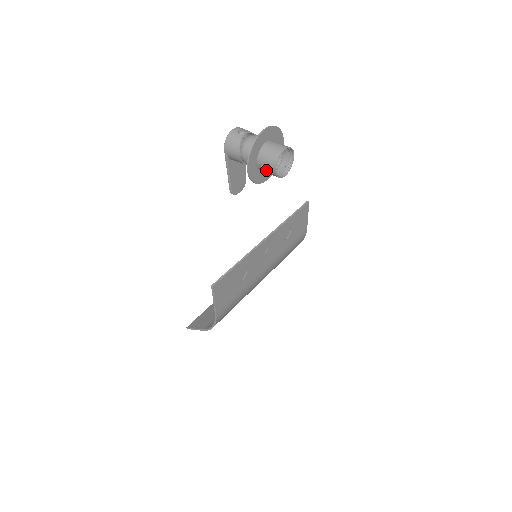
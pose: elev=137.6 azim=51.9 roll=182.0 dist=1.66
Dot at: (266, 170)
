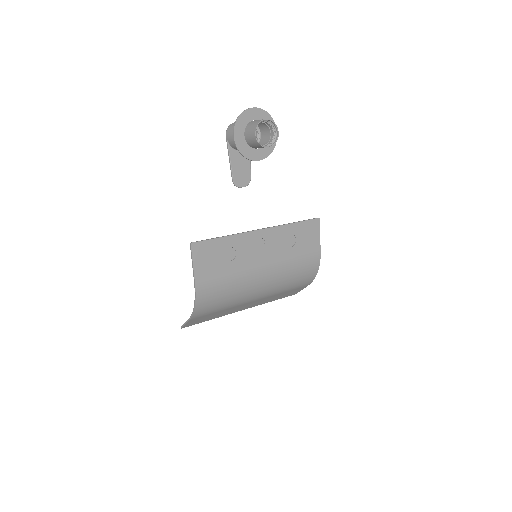
Dot at: (250, 140)
